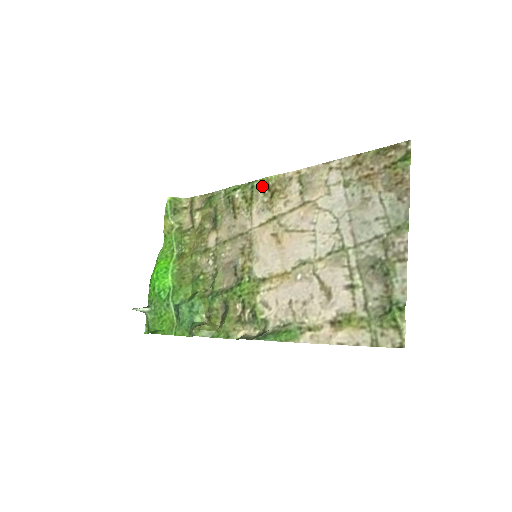
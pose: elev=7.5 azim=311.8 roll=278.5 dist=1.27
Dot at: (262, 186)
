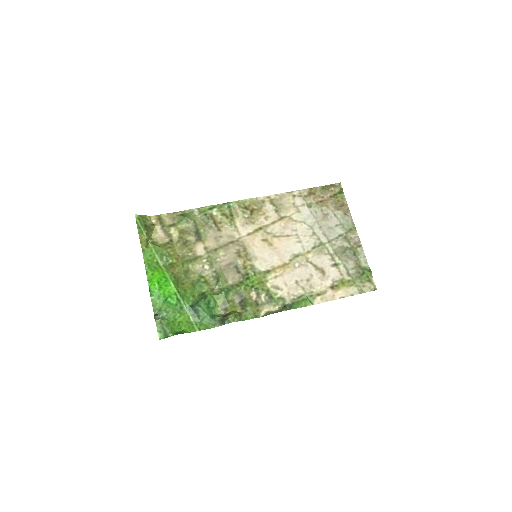
Dot at: (239, 206)
